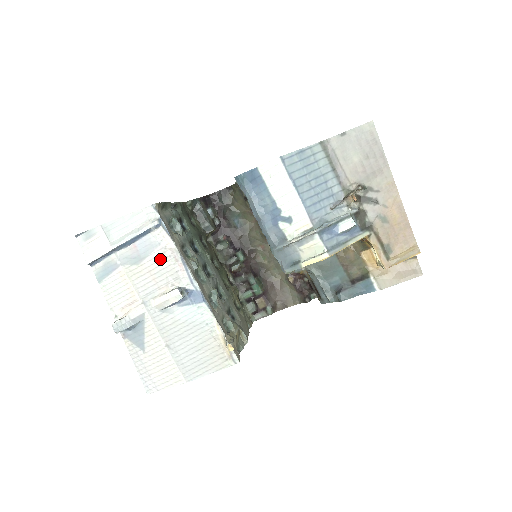
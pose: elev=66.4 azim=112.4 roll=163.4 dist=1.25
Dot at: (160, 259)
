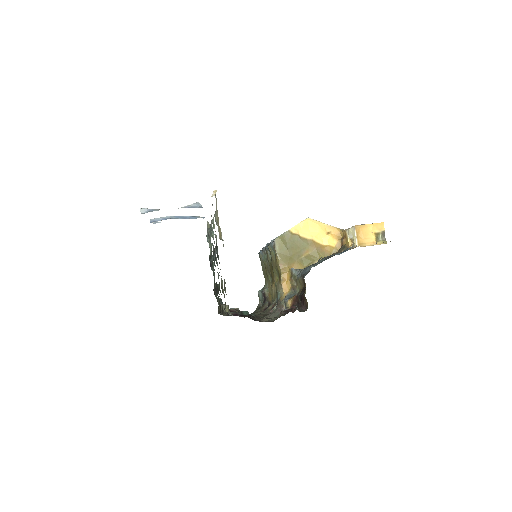
Dot at: occluded
